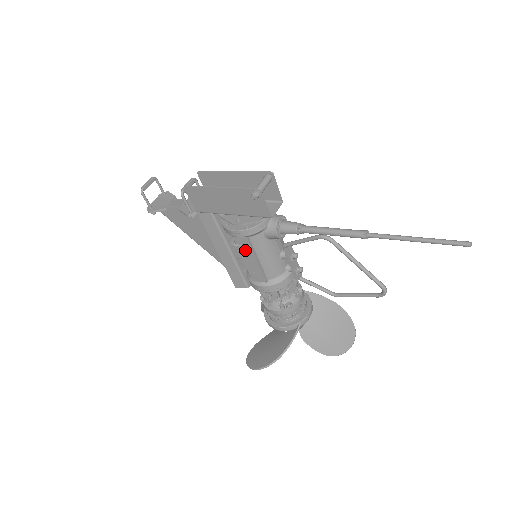
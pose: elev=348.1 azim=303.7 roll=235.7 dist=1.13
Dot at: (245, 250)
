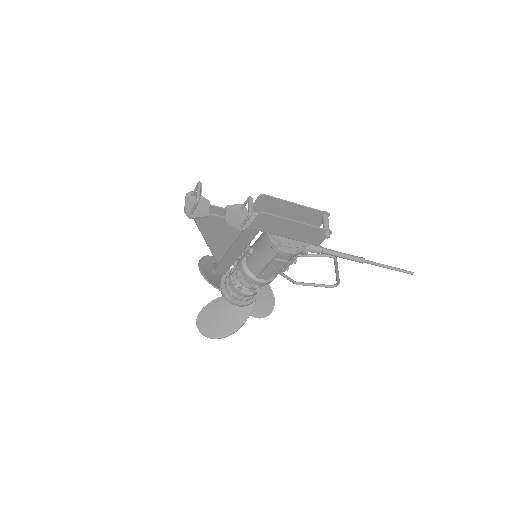
Dot at: (279, 262)
